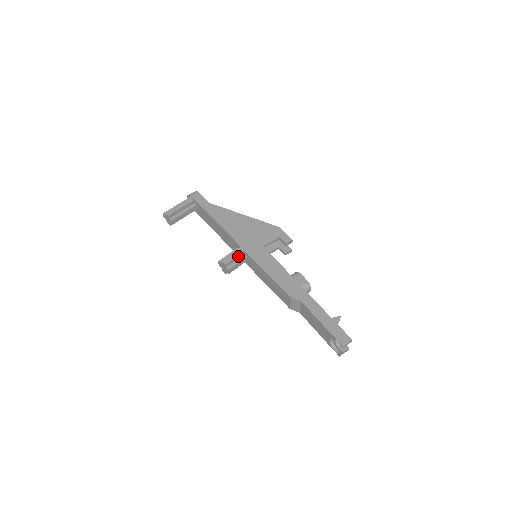
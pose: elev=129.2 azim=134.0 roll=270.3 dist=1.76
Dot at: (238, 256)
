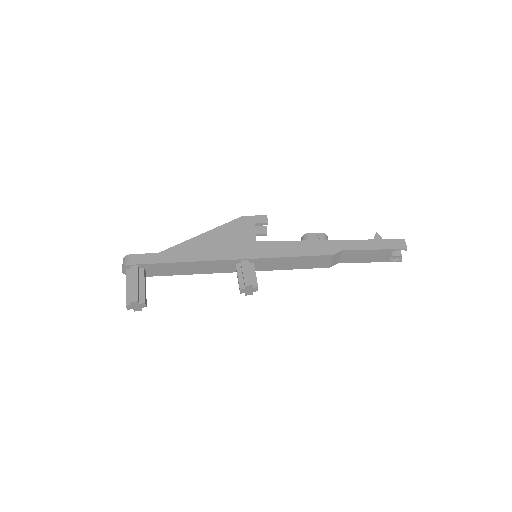
Dot at: (249, 269)
